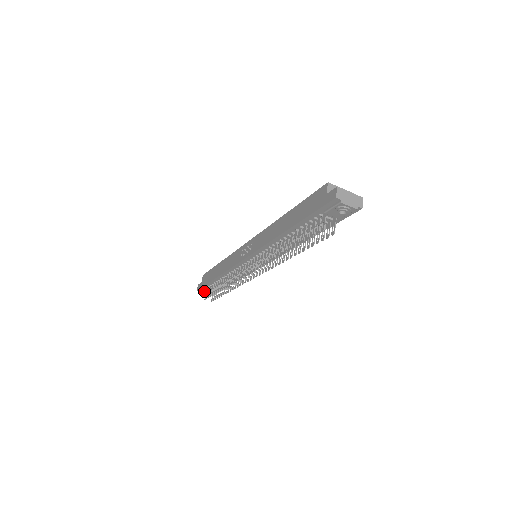
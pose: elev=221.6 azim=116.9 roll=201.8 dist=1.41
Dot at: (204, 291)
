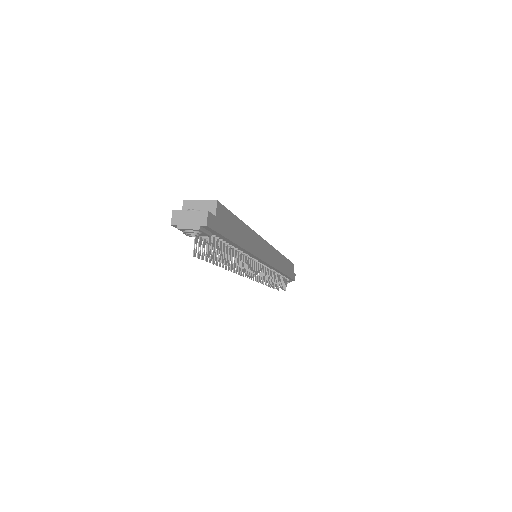
Dot at: occluded
